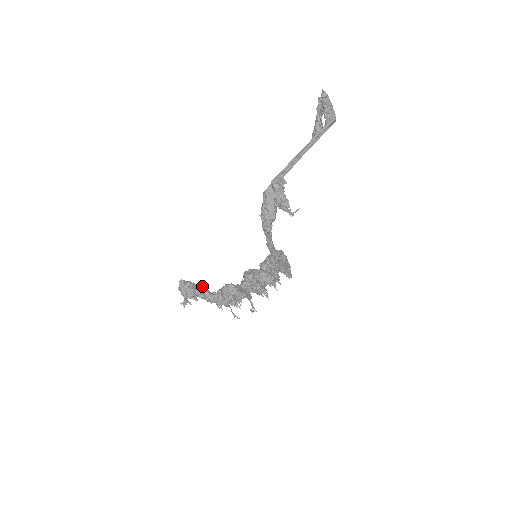
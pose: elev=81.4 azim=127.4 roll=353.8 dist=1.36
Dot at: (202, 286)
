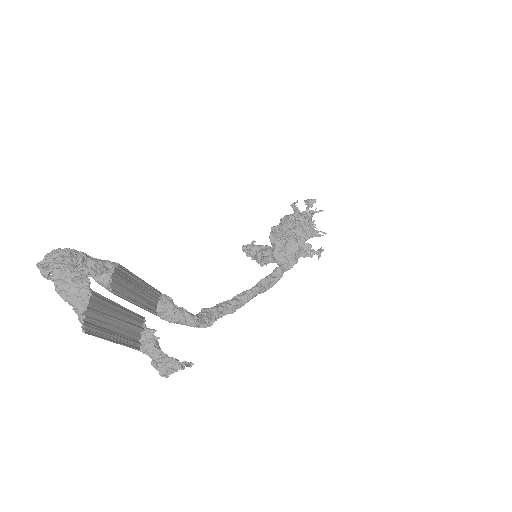
Dot at: (258, 255)
